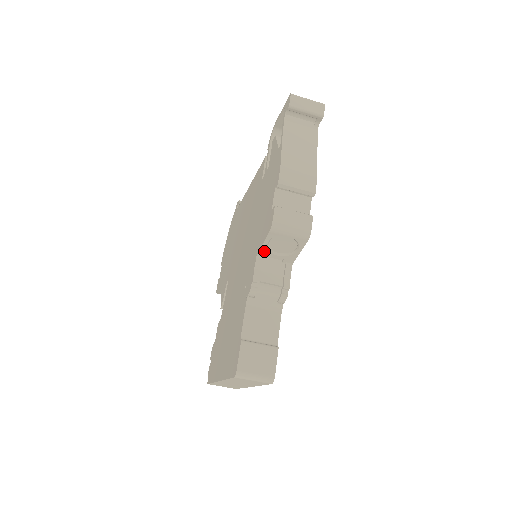
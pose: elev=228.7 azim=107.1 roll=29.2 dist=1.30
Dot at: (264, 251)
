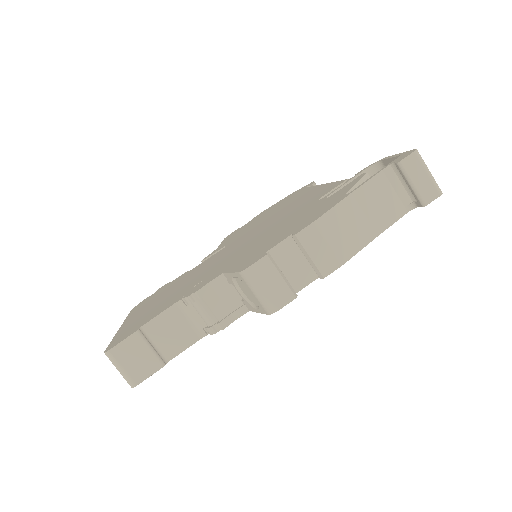
Dot at: (230, 278)
